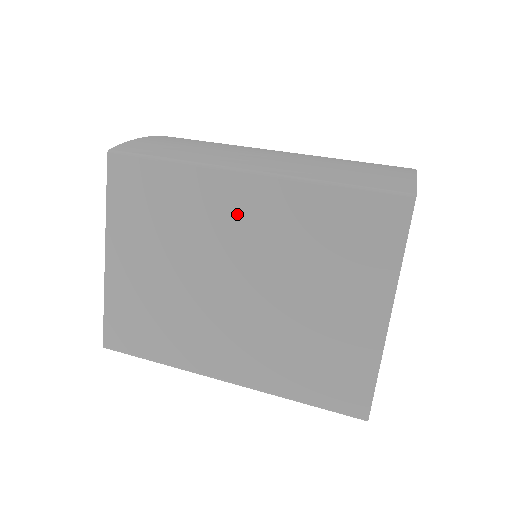
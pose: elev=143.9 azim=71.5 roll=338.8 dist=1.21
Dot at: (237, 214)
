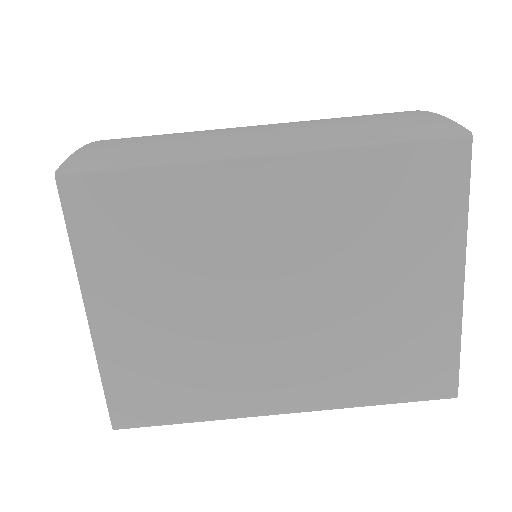
Dot at: (260, 211)
